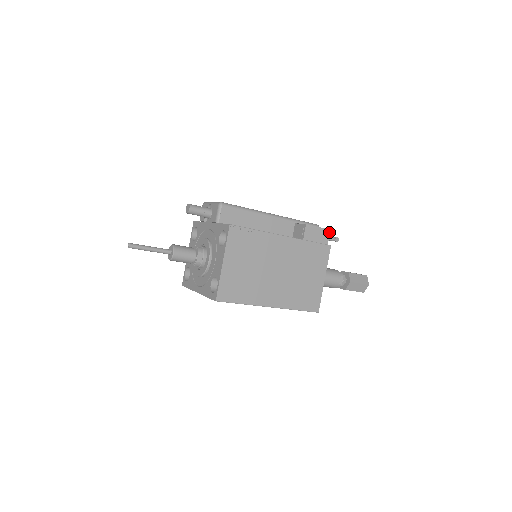
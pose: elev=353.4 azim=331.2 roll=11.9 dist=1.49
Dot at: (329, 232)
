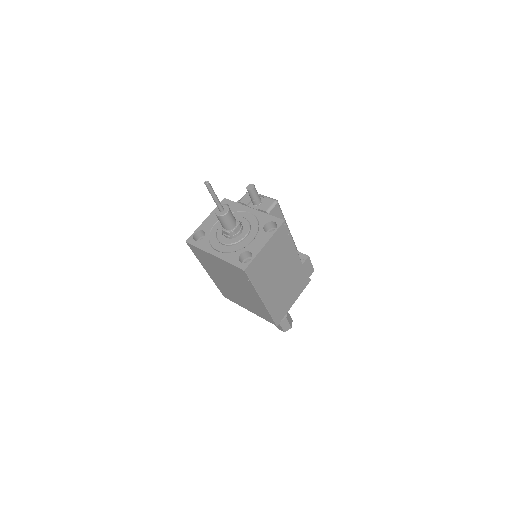
Dot at: (313, 271)
